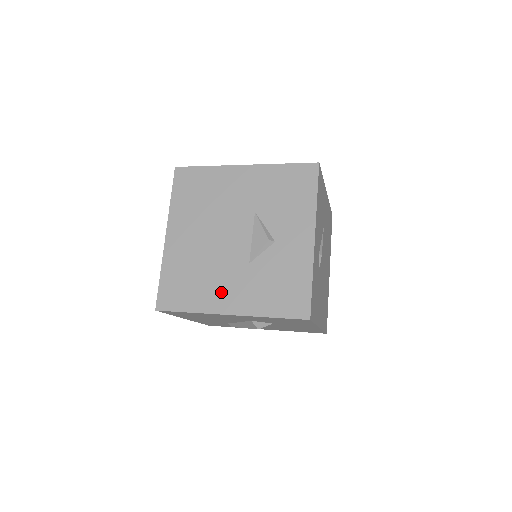
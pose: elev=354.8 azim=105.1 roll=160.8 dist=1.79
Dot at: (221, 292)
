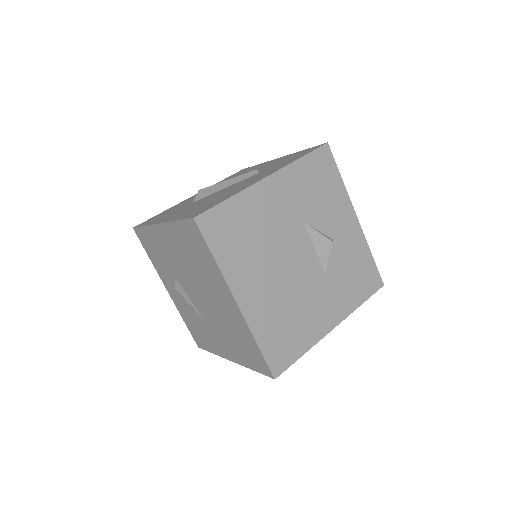
Dot at: (318, 315)
